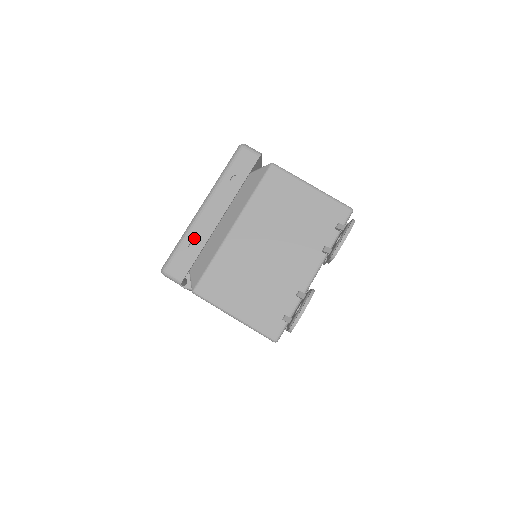
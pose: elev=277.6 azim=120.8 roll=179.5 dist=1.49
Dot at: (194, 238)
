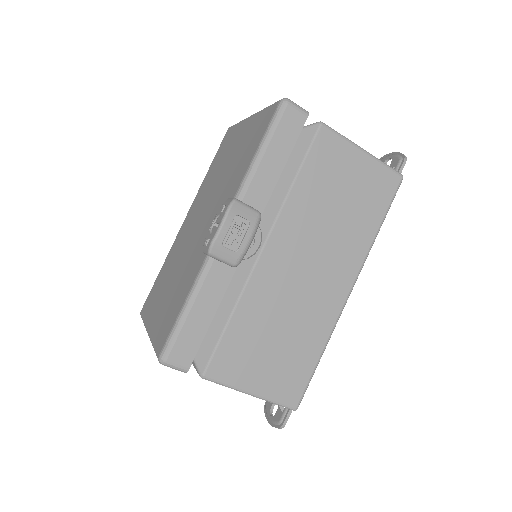
Dot at: occluded
